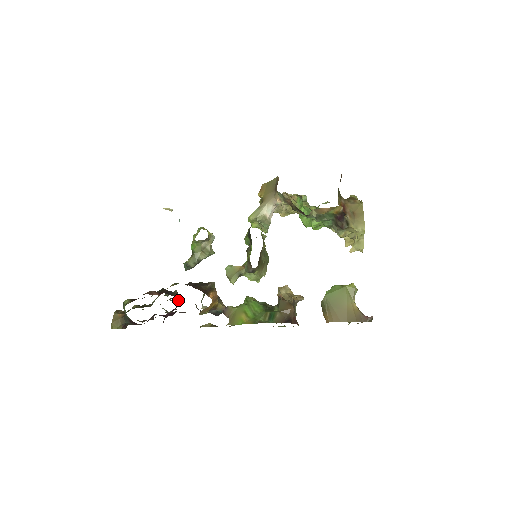
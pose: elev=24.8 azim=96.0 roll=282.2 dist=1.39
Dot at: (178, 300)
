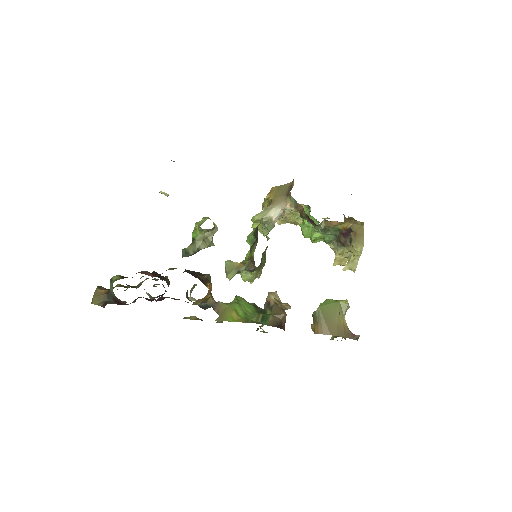
Dot at: (168, 286)
